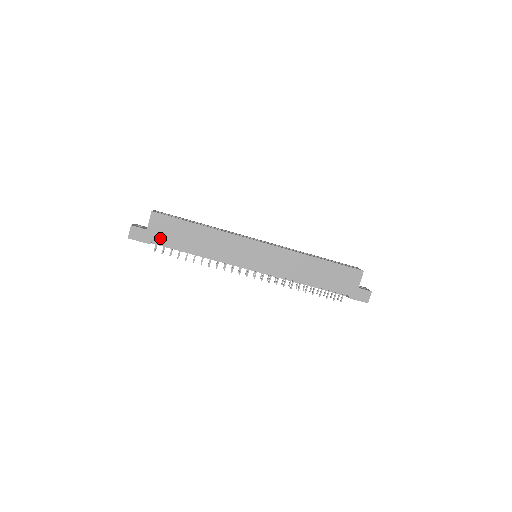
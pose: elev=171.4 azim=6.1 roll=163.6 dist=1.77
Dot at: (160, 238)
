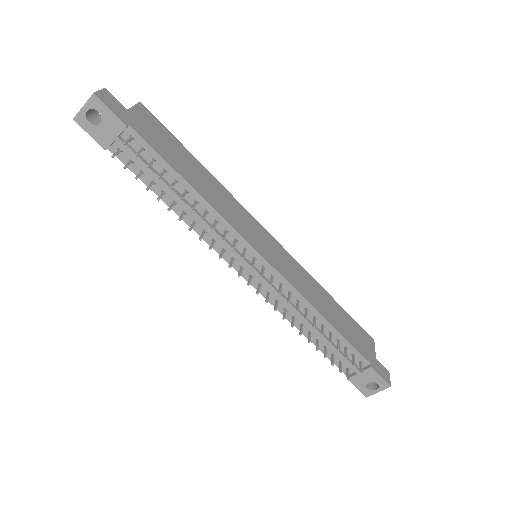
Dot at: (144, 132)
